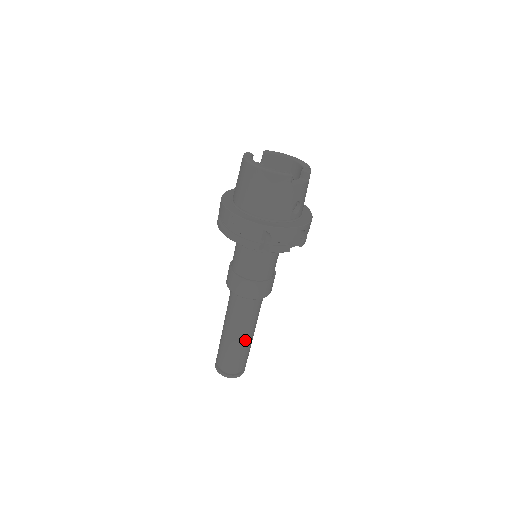
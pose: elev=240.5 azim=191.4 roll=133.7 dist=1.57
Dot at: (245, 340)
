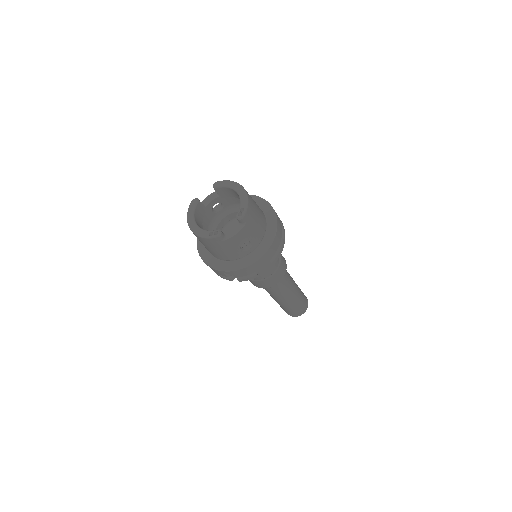
Dot at: (286, 301)
